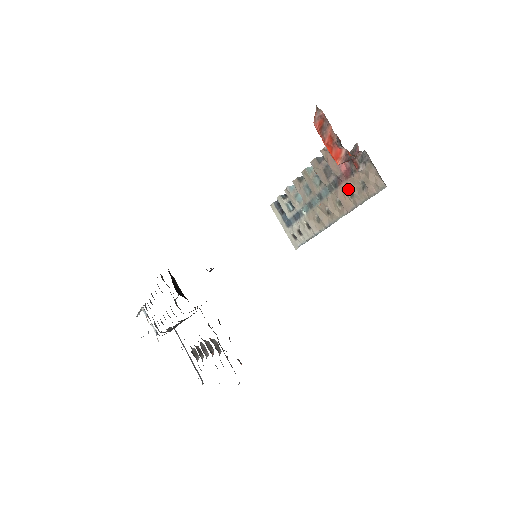
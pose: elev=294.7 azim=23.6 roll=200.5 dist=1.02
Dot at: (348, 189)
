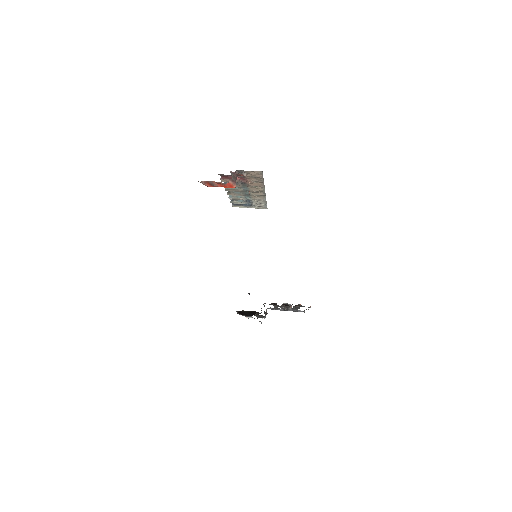
Dot at: (251, 182)
